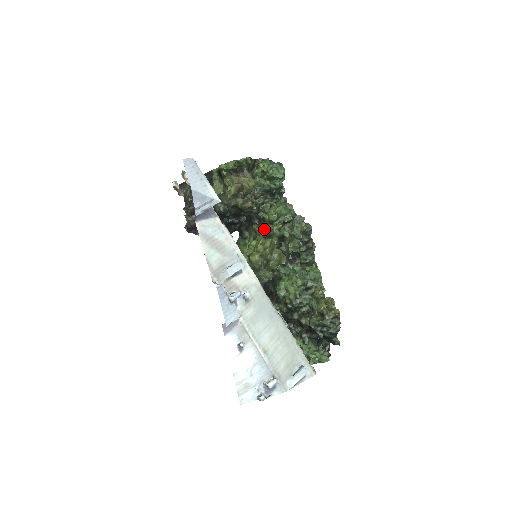
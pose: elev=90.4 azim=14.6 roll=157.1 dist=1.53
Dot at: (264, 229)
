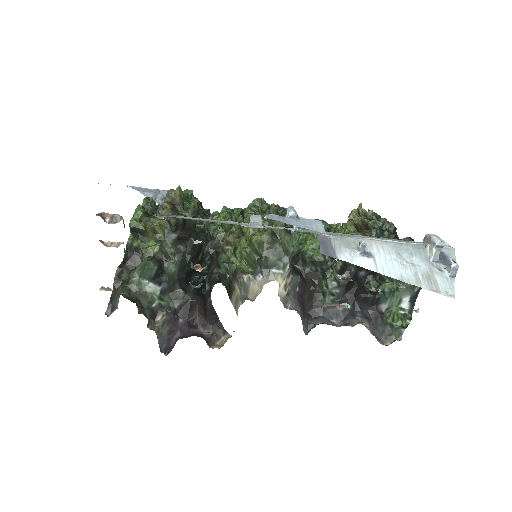
Dot at: (232, 233)
